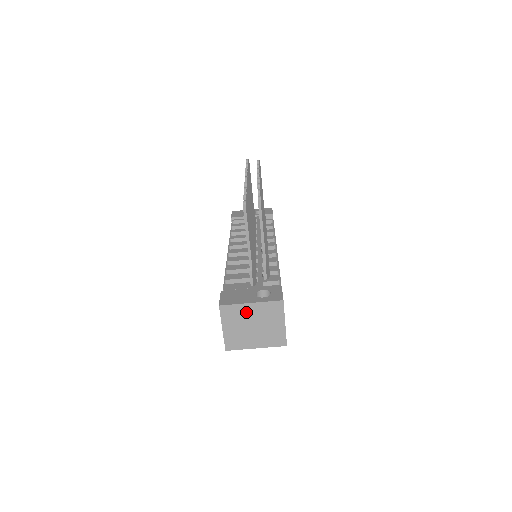
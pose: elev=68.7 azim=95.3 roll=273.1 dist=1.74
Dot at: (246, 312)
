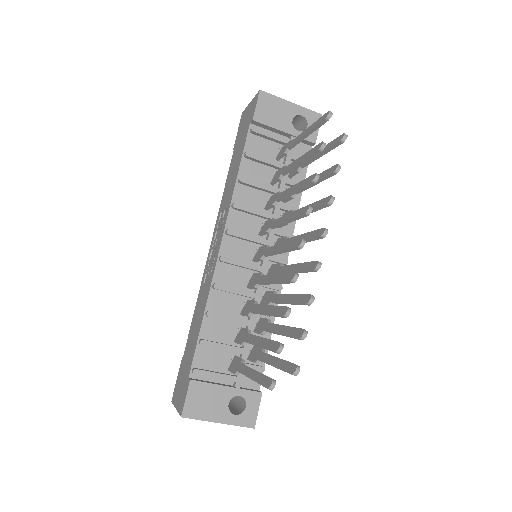
Dot at: occluded
